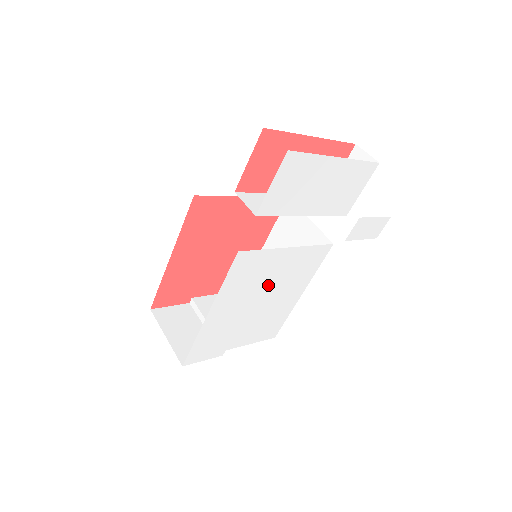
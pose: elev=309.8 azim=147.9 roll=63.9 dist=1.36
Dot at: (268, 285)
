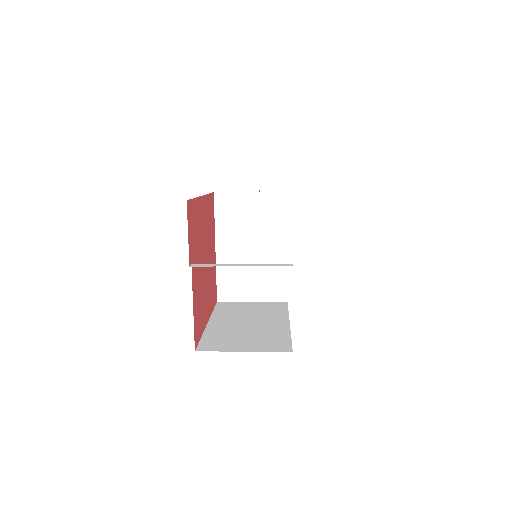
Dot at: occluded
